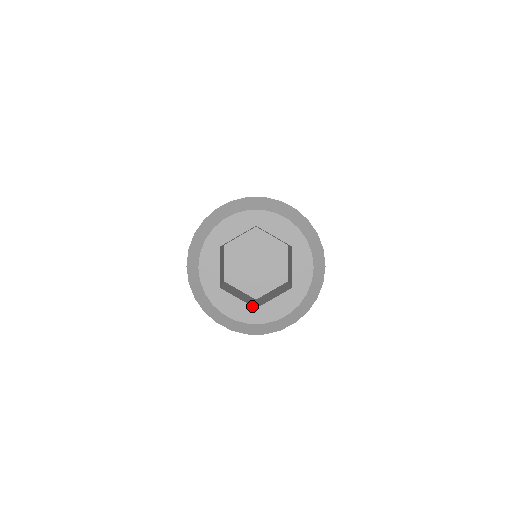
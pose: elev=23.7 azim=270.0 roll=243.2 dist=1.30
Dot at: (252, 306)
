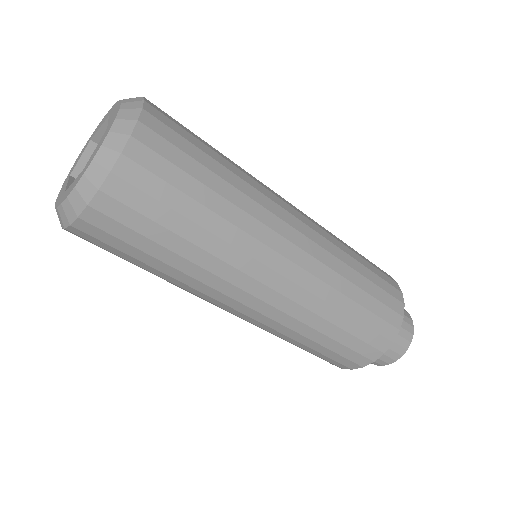
Dot at: (65, 190)
